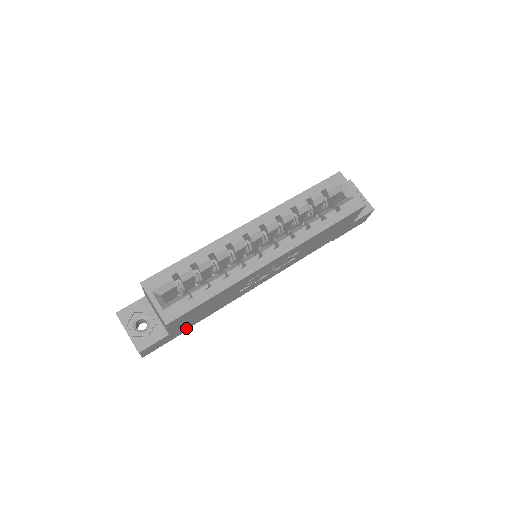
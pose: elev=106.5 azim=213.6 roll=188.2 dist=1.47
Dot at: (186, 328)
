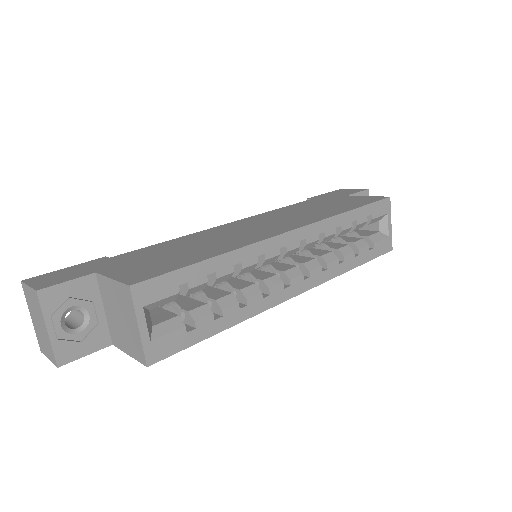
Dot at: occluded
